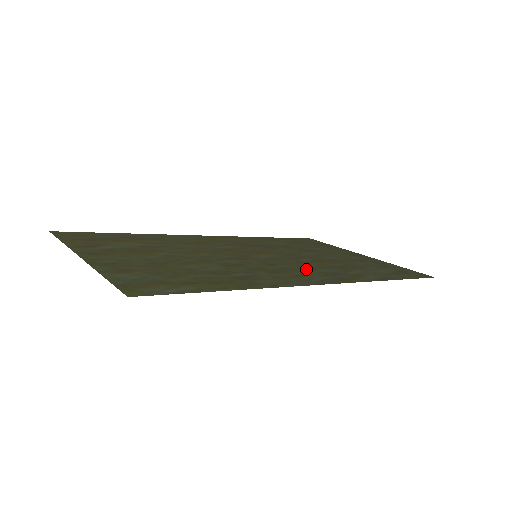
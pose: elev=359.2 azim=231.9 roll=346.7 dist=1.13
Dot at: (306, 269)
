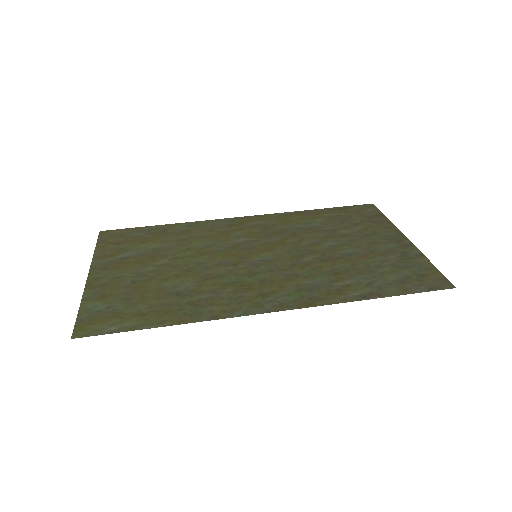
Dot at: (286, 280)
